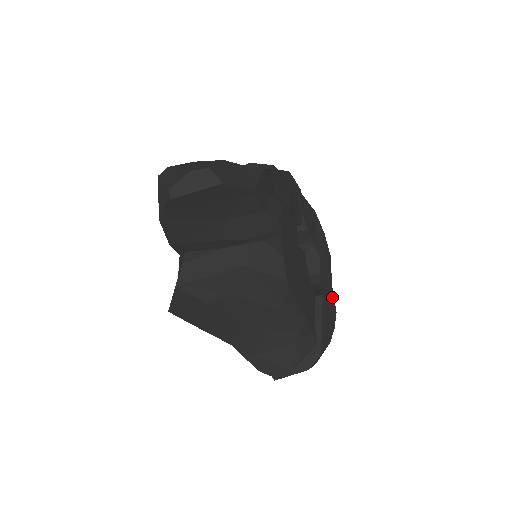
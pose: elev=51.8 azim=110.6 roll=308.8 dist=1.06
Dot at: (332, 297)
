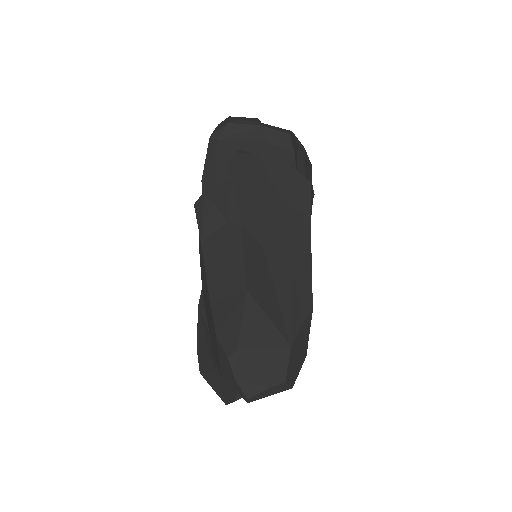
Dot at: occluded
